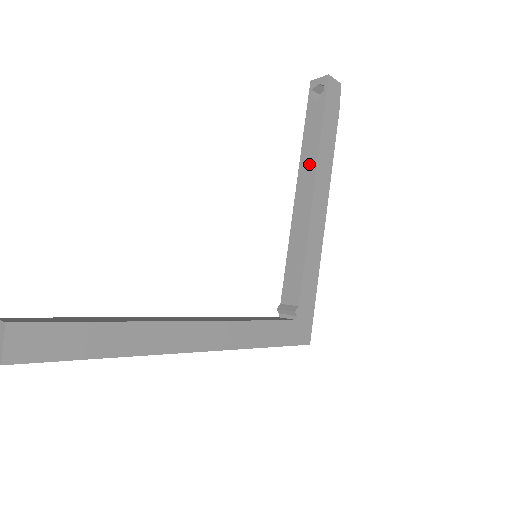
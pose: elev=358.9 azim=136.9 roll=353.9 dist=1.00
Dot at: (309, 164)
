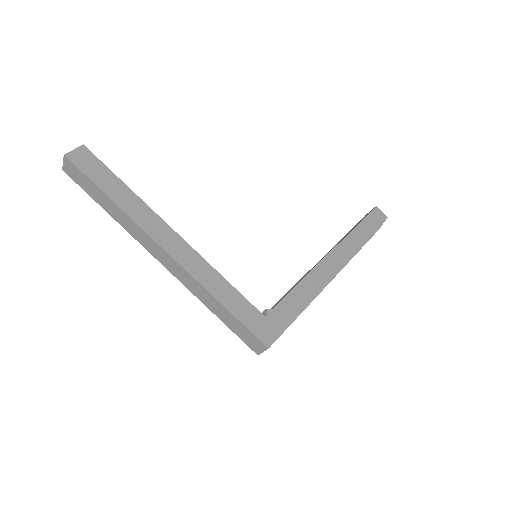
Dot at: occluded
